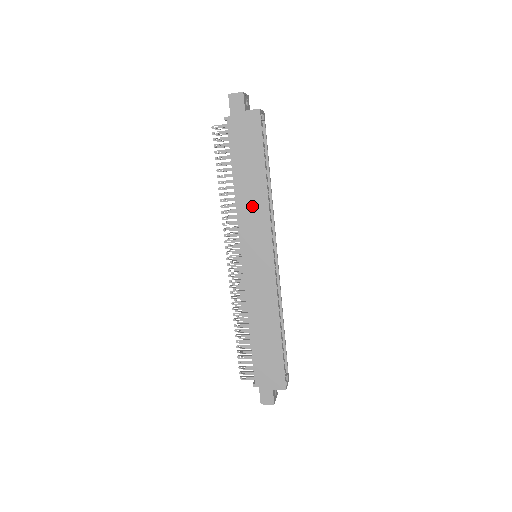
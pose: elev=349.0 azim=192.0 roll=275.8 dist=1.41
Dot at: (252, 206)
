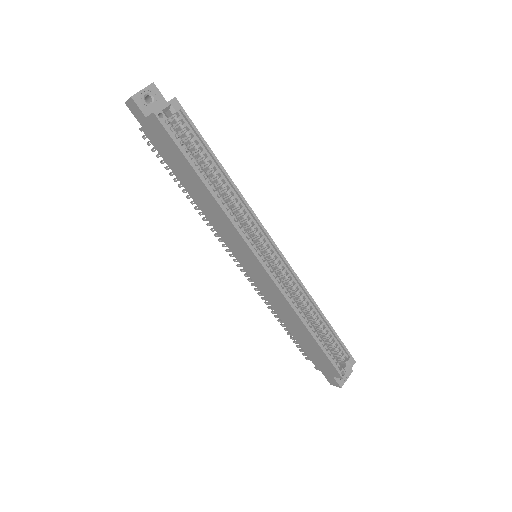
Dot at: (215, 216)
